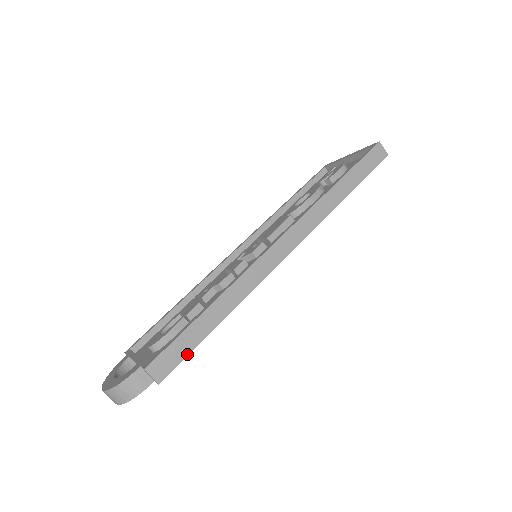
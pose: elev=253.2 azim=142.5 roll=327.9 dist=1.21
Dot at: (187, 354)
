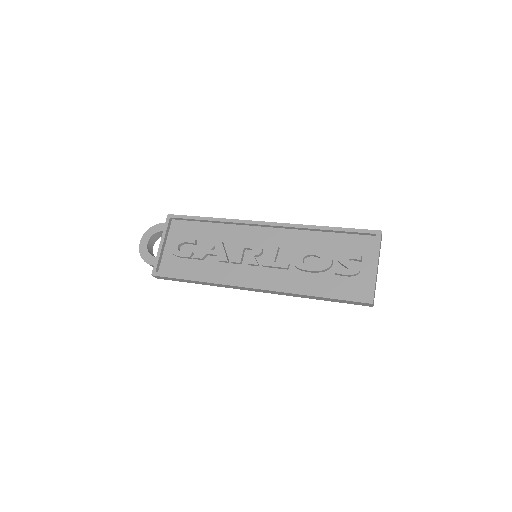
Dot at: occluded
